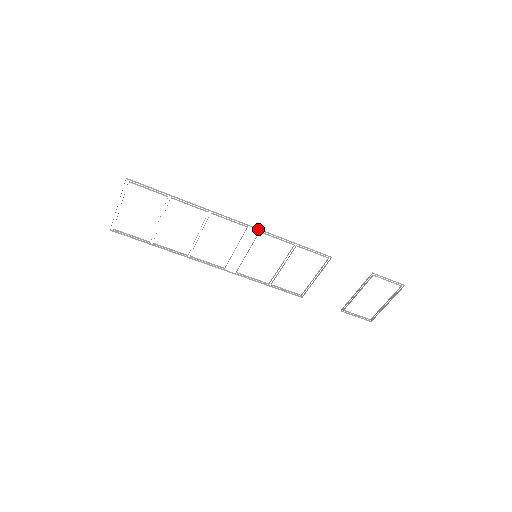
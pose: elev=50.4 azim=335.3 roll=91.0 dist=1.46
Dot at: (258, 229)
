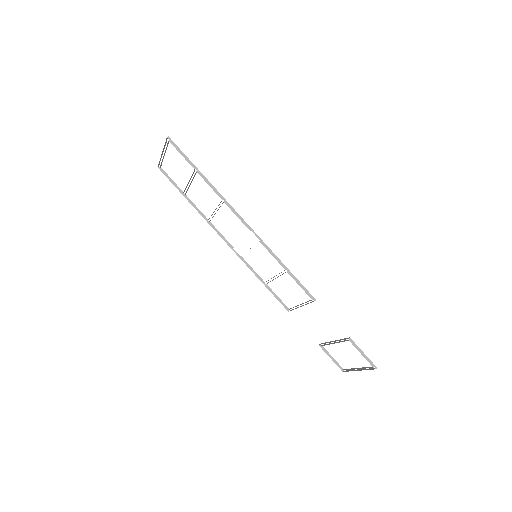
Dot at: (258, 238)
